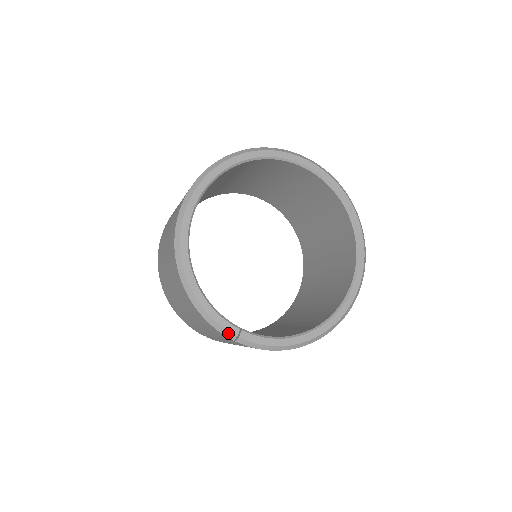
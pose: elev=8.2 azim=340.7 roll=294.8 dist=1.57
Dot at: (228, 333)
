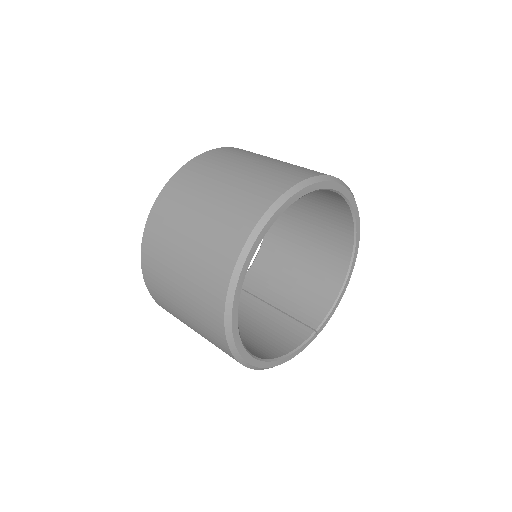
Dot at: occluded
